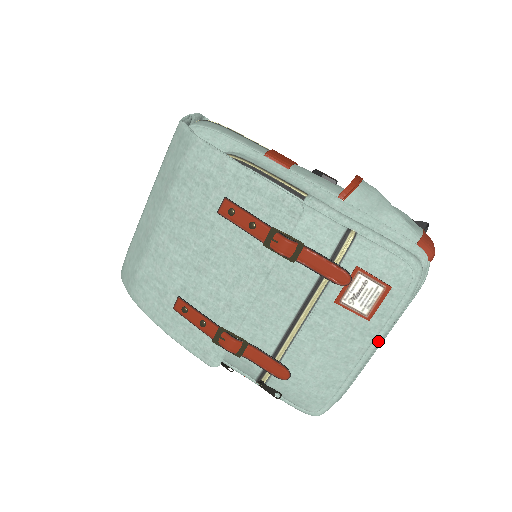
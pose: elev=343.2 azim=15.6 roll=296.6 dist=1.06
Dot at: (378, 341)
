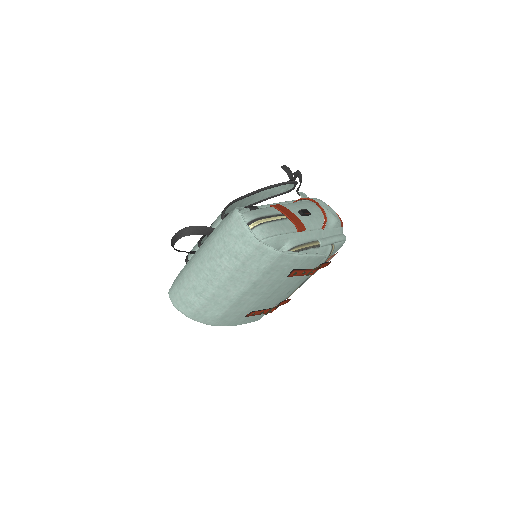
Dot at: occluded
